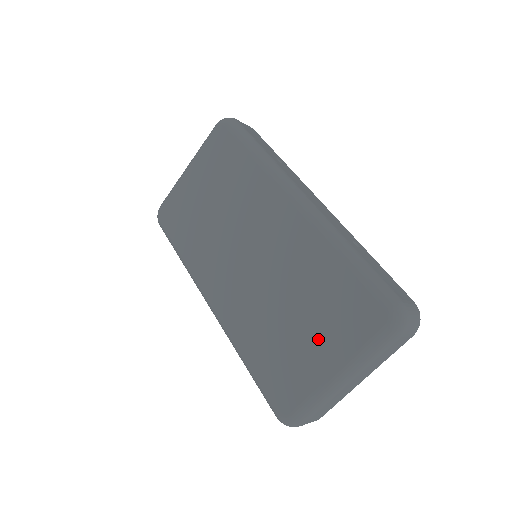
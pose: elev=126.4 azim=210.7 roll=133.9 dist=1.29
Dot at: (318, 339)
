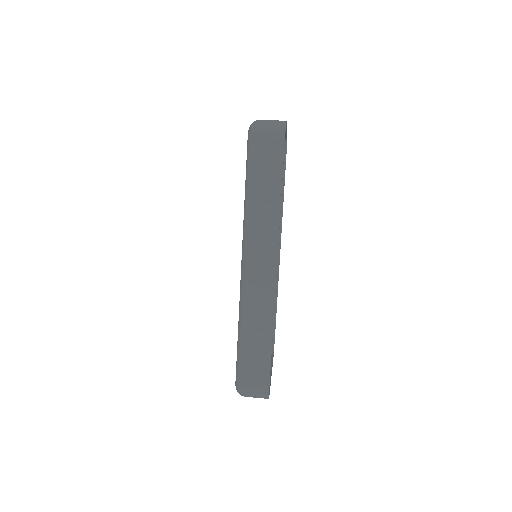
Dot at: occluded
